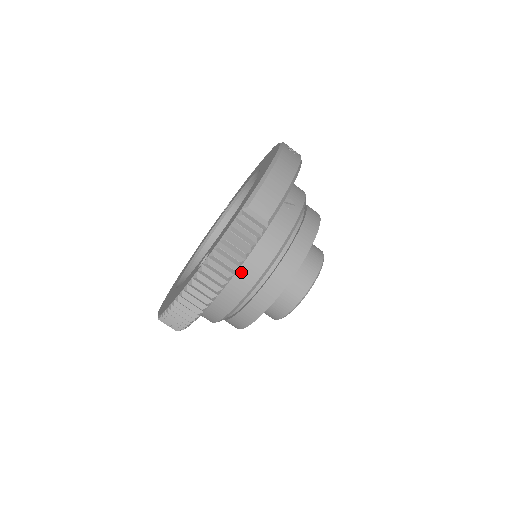
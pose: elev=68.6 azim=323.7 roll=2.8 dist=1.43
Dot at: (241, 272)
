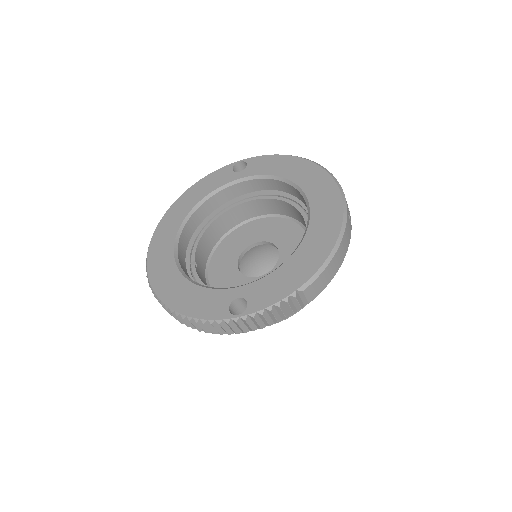
Dot at: occluded
